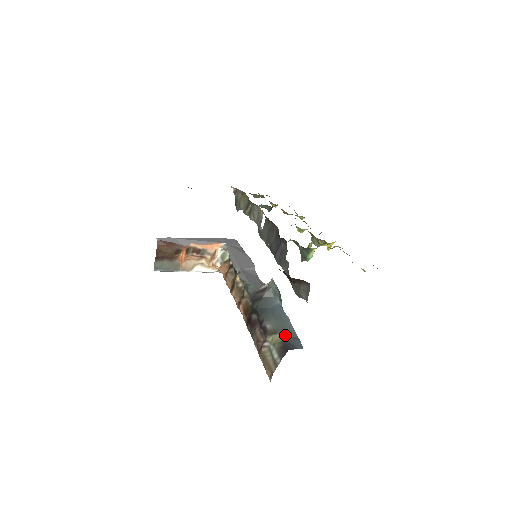
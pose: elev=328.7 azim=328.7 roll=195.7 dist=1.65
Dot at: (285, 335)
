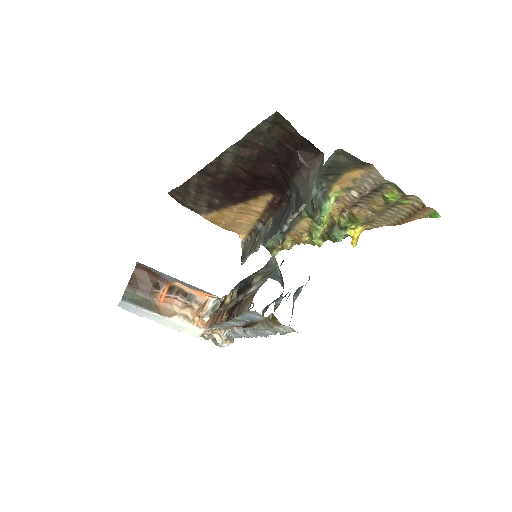
Dot at: occluded
